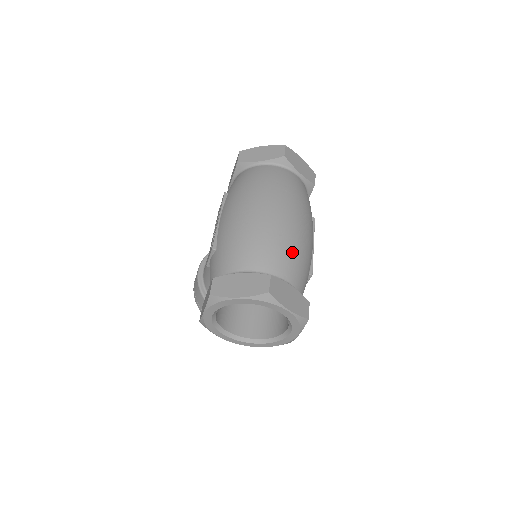
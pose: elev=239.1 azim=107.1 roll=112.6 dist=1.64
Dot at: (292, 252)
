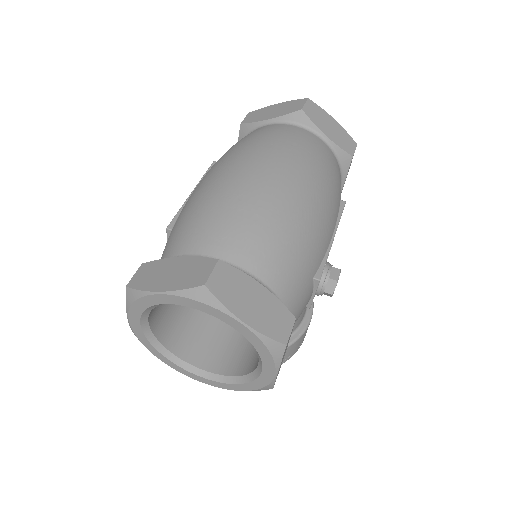
Dot at: (275, 233)
